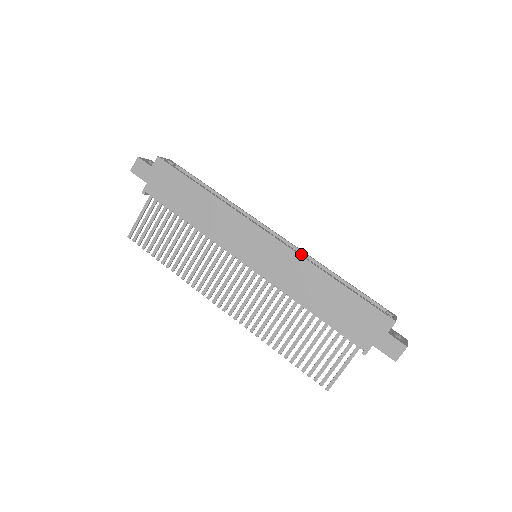
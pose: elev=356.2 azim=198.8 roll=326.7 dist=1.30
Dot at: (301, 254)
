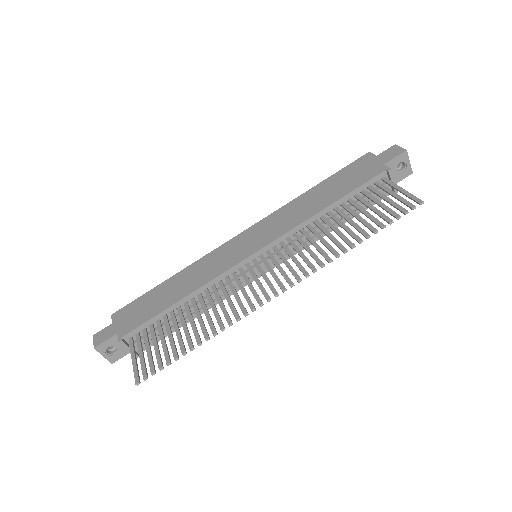
Dot at: occluded
